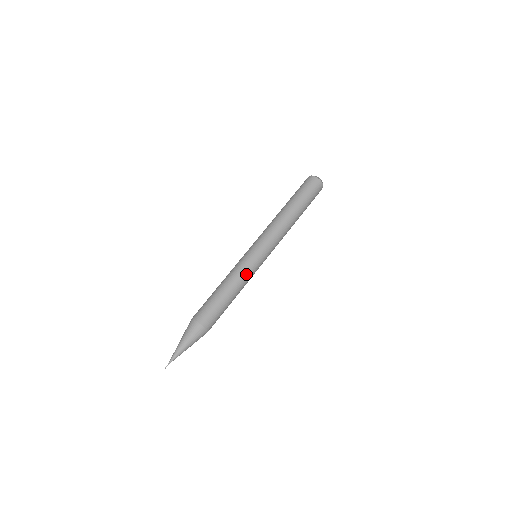
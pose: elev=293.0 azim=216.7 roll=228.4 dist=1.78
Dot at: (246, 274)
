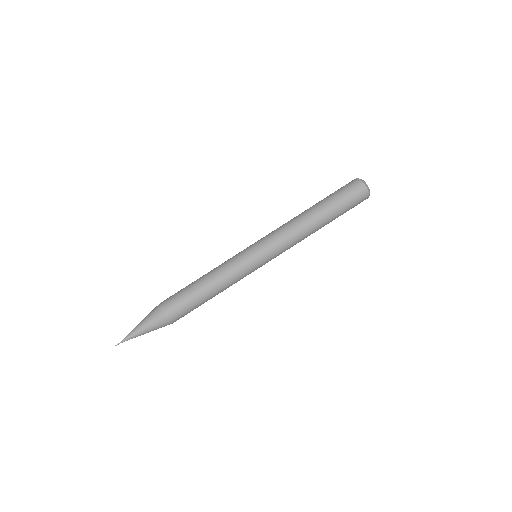
Dot at: (232, 270)
